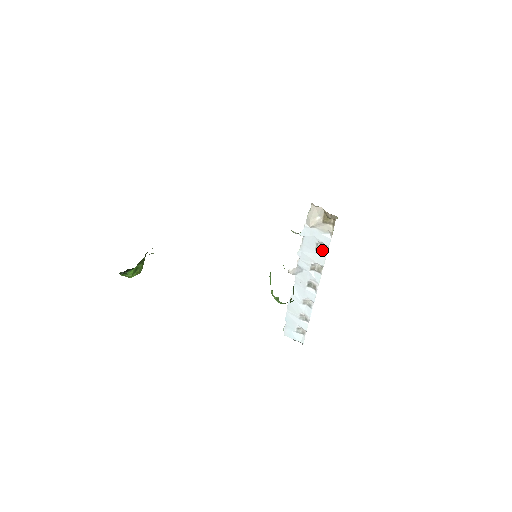
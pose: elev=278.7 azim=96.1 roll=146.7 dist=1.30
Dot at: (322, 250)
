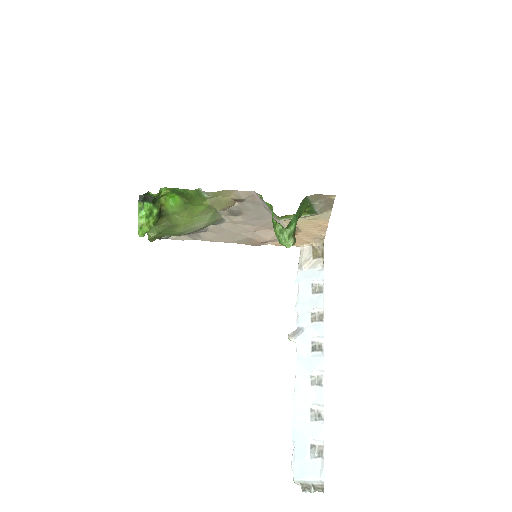
Dot at: (318, 290)
